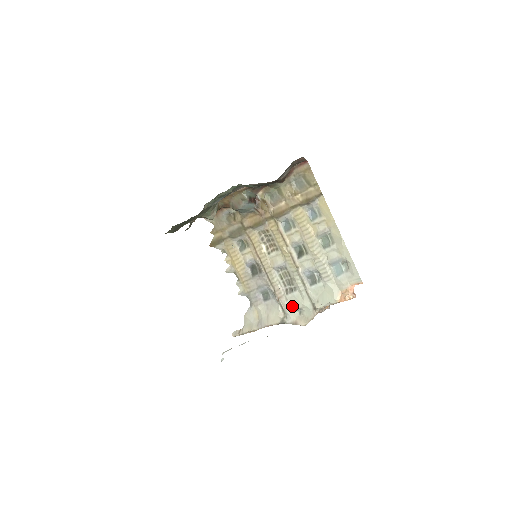
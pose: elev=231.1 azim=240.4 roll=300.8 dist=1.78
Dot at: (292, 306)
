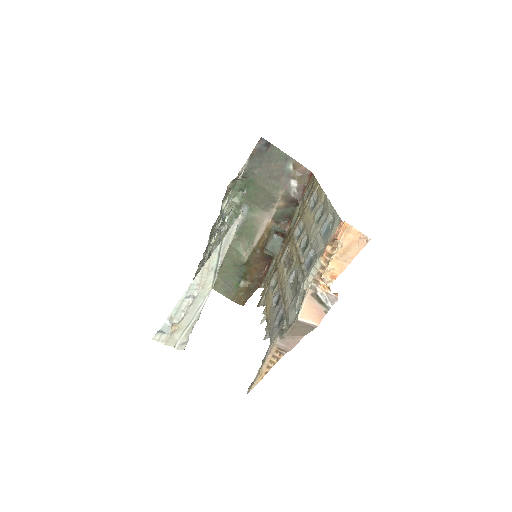
Dot at: (293, 309)
